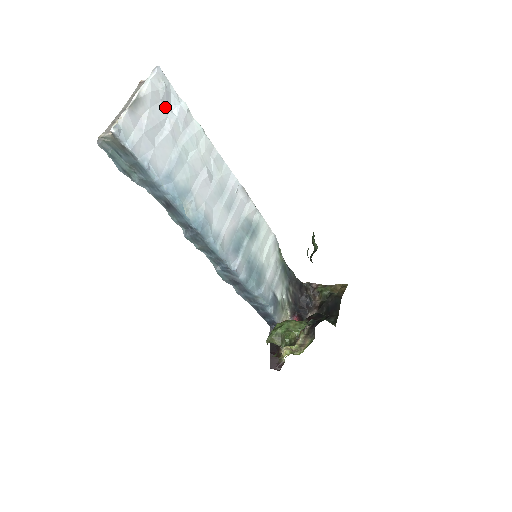
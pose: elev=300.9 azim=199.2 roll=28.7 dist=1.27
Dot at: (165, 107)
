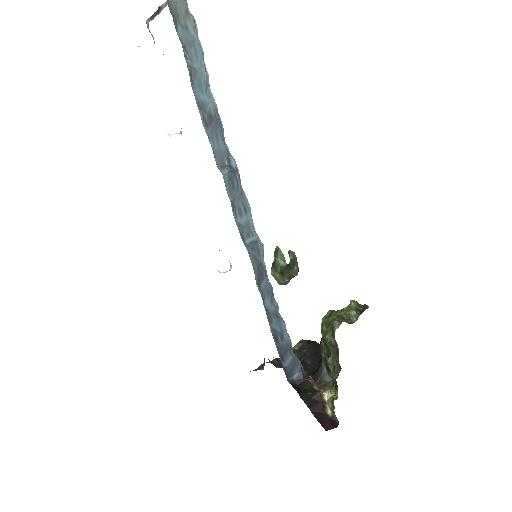
Dot at: occluded
